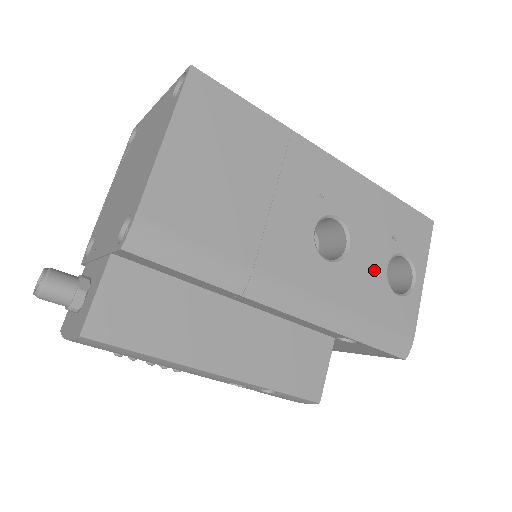
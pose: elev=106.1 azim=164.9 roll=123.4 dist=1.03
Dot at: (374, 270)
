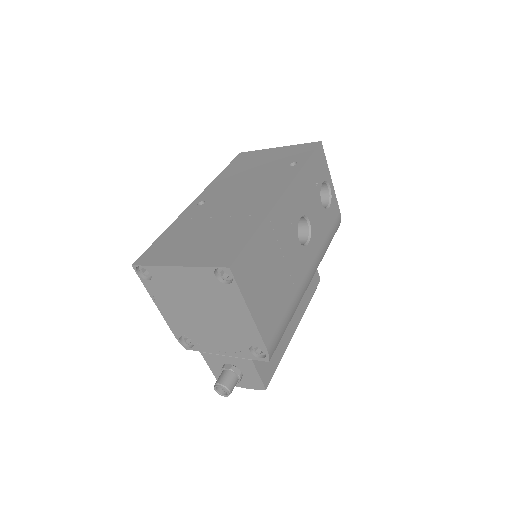
Dot at: (319, 214)
